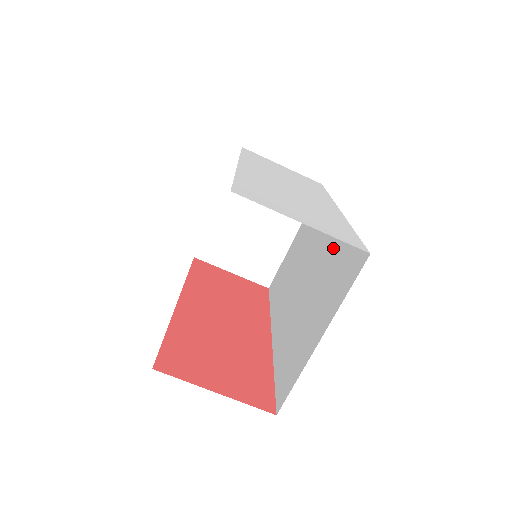
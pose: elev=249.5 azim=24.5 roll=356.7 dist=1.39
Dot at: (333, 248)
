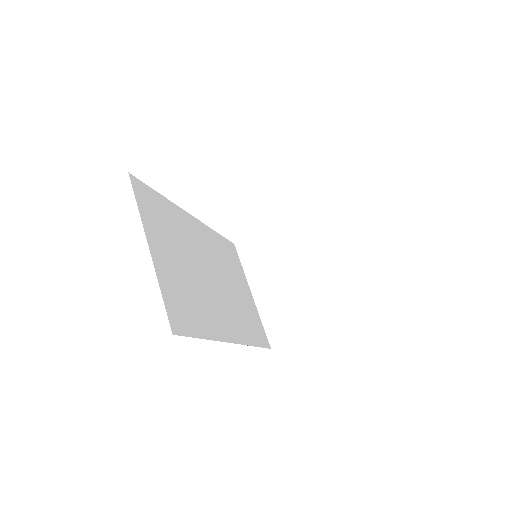
Dot at: occluded
